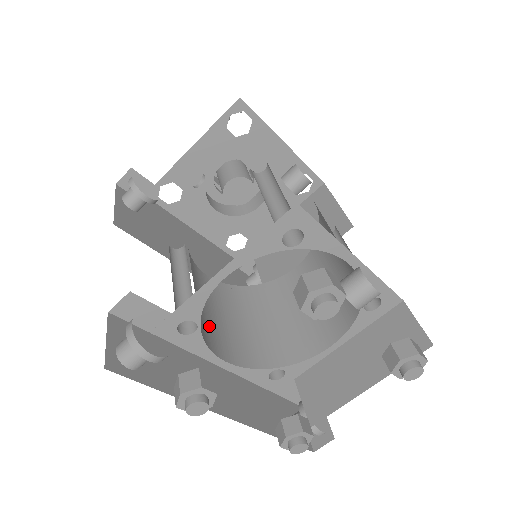
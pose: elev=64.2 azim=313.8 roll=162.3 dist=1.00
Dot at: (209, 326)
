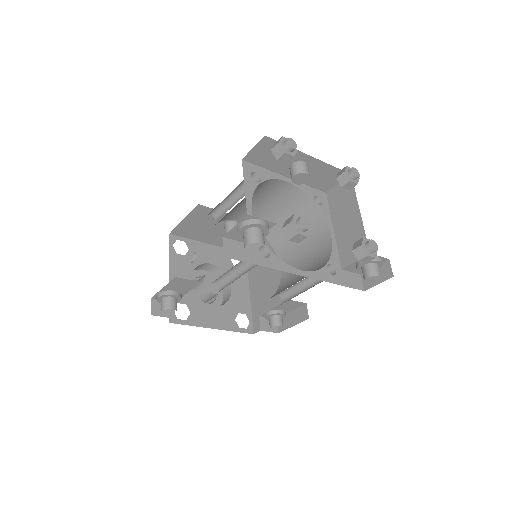
Dot at: occluded
